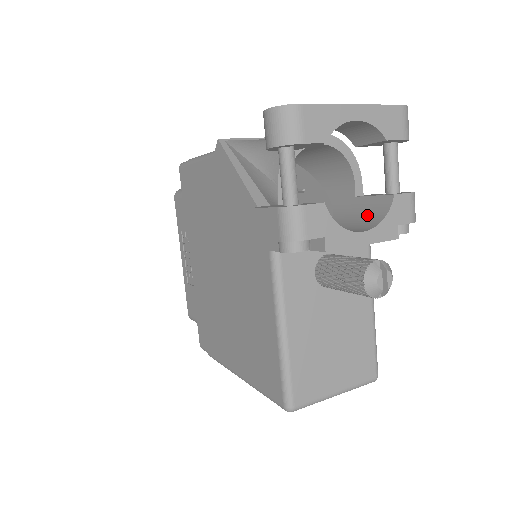
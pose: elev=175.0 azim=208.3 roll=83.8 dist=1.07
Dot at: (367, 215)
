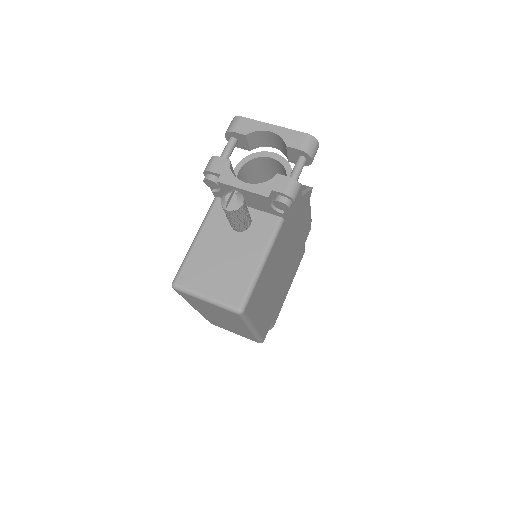
Dot at: occluded
